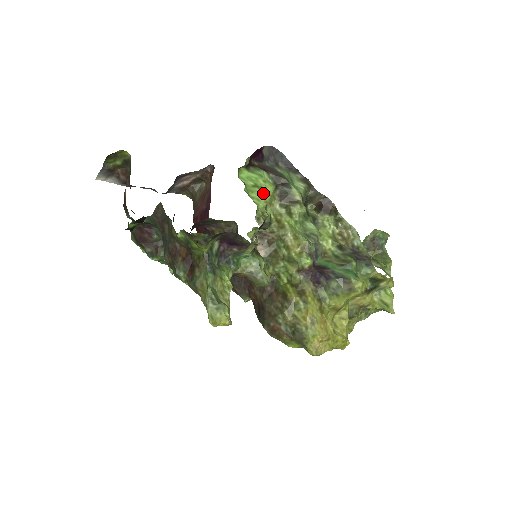
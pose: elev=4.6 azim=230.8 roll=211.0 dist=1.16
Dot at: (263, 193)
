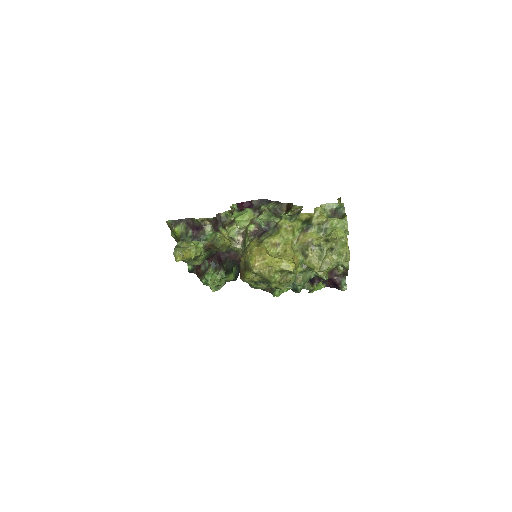
Dot at: (243, 216)
